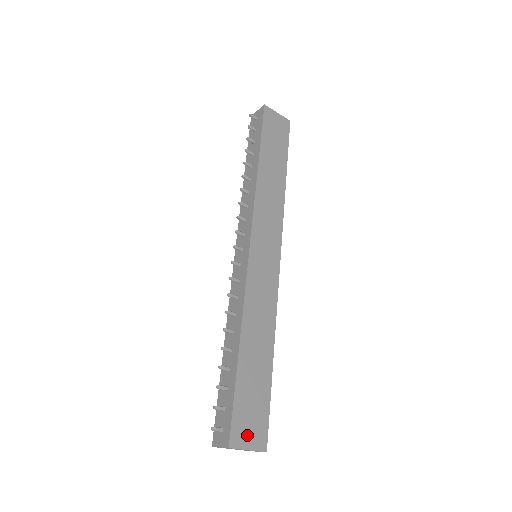
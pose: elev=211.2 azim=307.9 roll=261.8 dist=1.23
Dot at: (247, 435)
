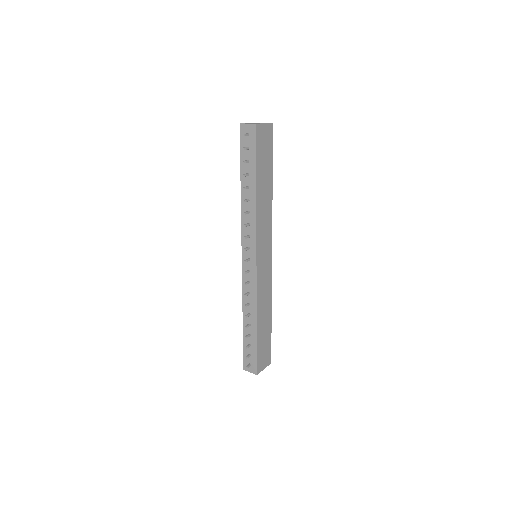
Dot at: (263, 363)
